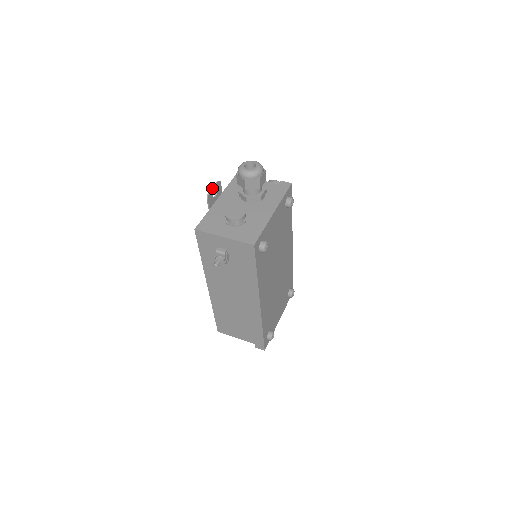
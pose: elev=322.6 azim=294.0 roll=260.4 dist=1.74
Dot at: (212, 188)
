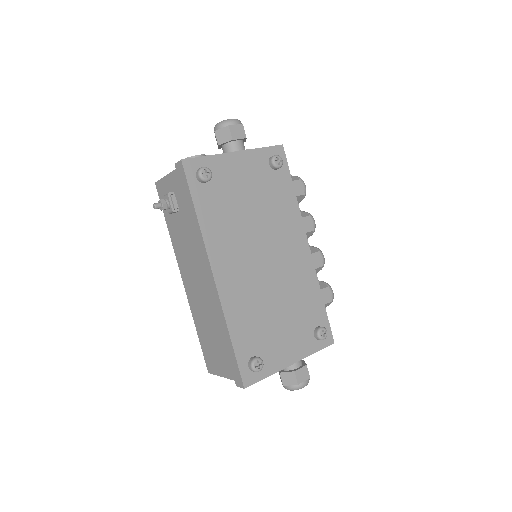
Dot at: occluded
